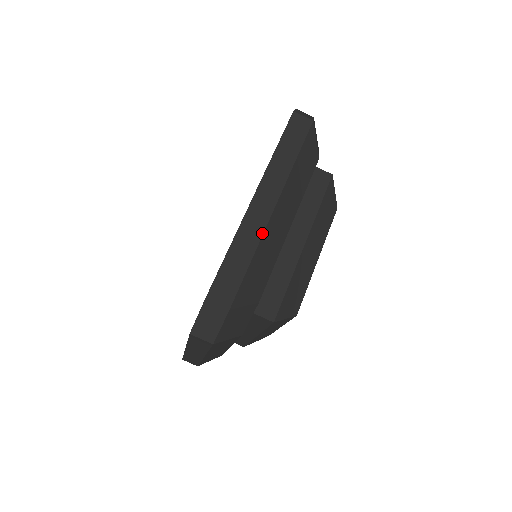
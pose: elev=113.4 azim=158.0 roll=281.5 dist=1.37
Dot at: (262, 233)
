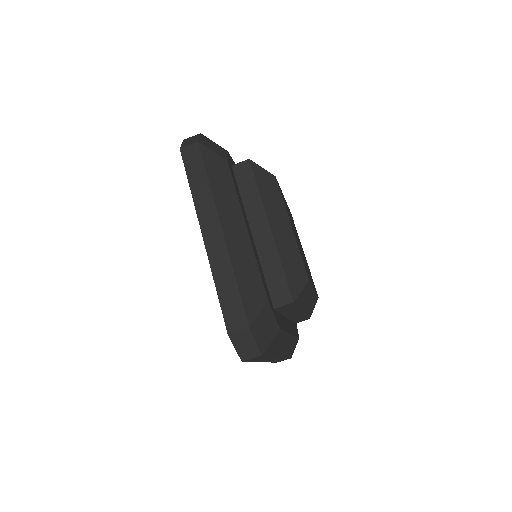
Dot at: (228, 256)
